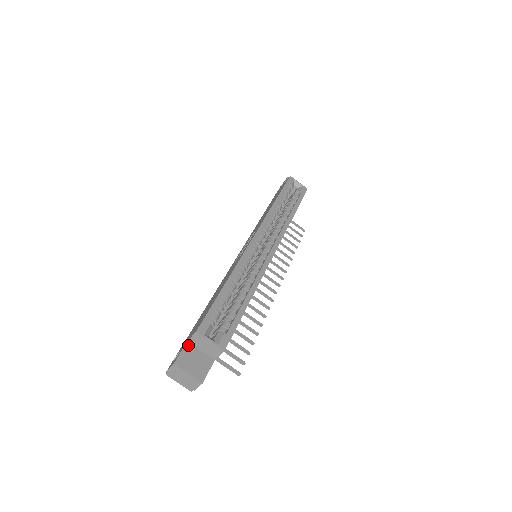
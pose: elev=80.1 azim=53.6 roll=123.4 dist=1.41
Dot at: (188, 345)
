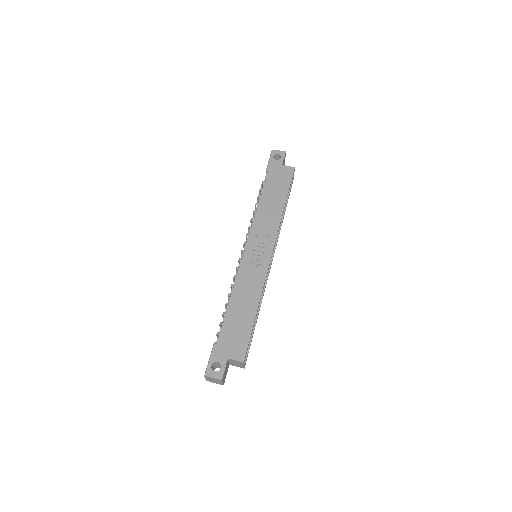
Dot at: (227, 361)
